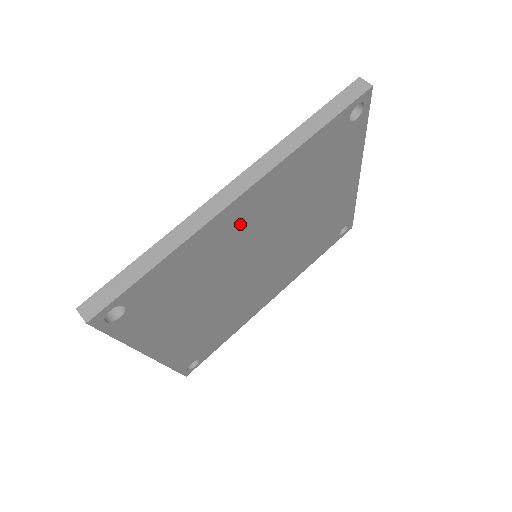
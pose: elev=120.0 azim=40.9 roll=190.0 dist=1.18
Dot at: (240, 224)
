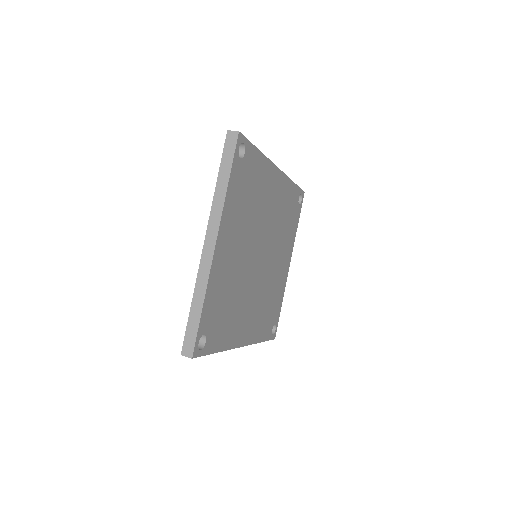
Dot at: (272, 192)
